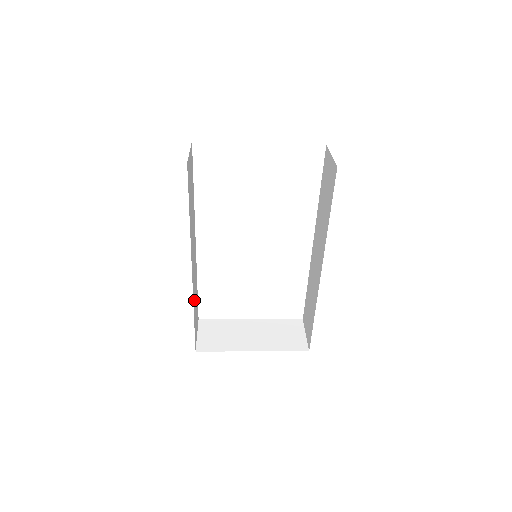
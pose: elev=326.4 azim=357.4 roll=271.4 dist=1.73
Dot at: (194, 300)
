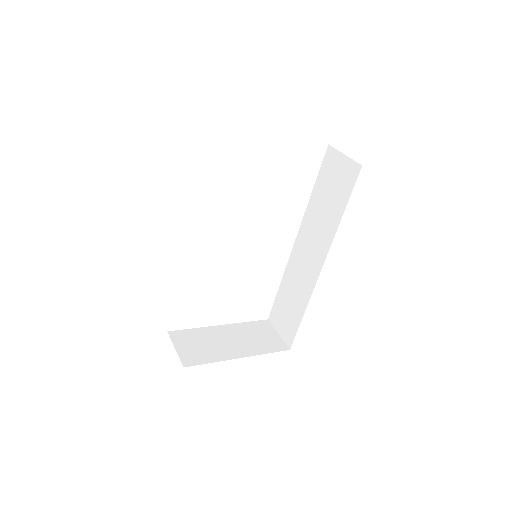
Dot at: occluded
